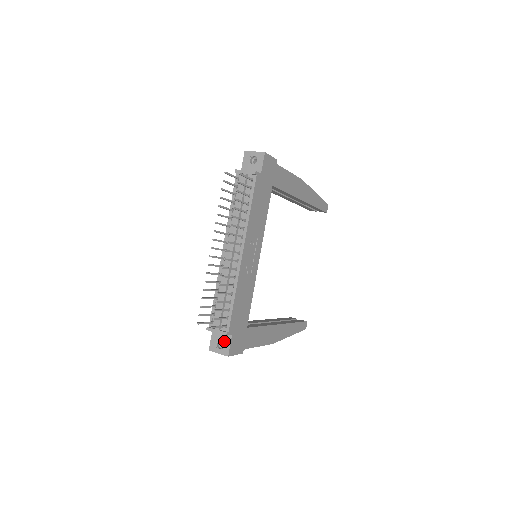
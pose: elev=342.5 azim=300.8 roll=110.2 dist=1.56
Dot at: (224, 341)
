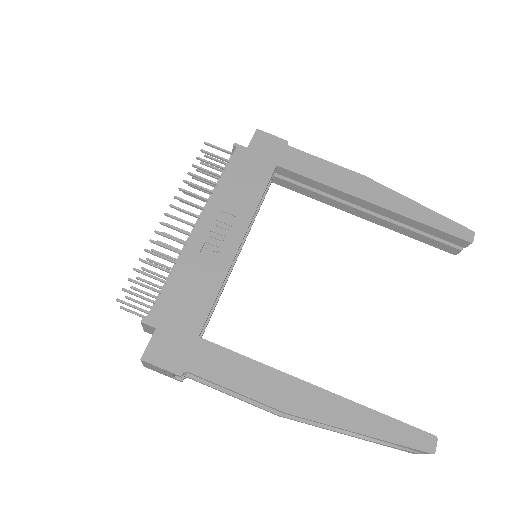
Dot at: occluded
